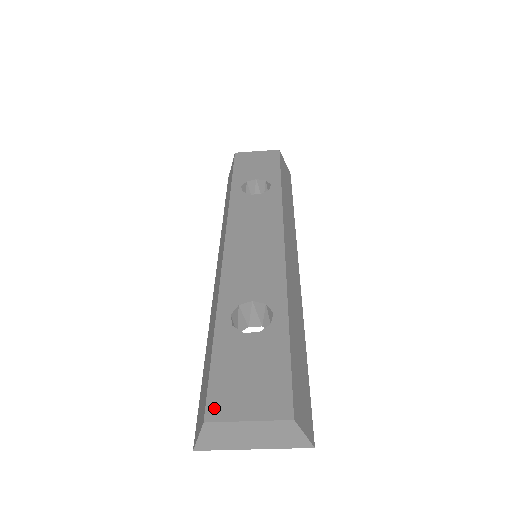
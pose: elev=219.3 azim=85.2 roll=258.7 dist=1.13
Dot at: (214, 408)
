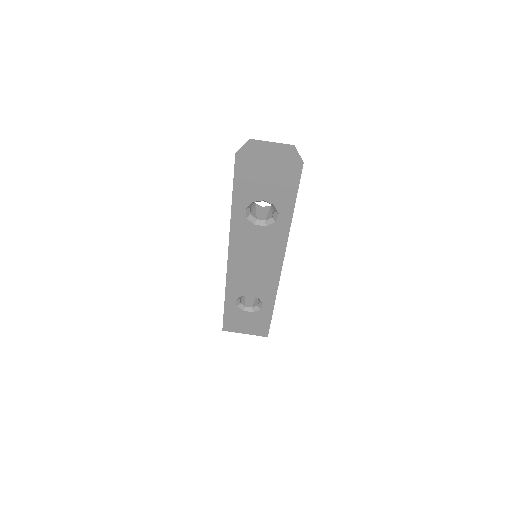
Dot at: occluded
